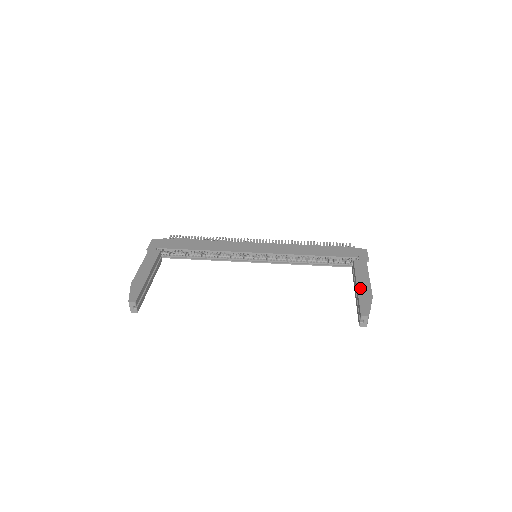
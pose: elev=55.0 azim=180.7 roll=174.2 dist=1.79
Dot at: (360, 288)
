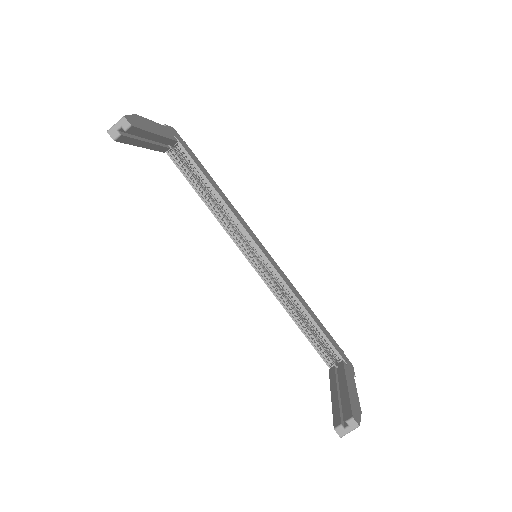
Dot at: (351, 390)
